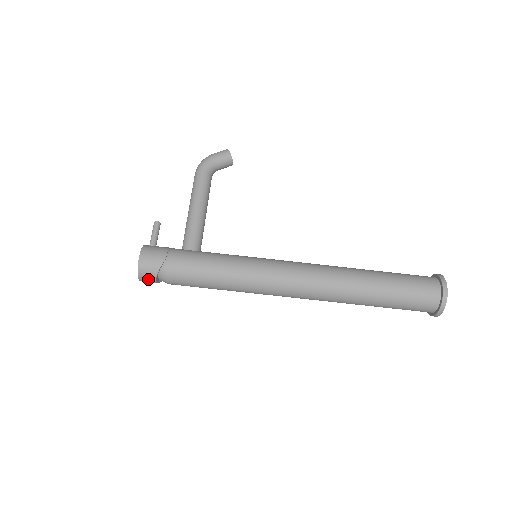
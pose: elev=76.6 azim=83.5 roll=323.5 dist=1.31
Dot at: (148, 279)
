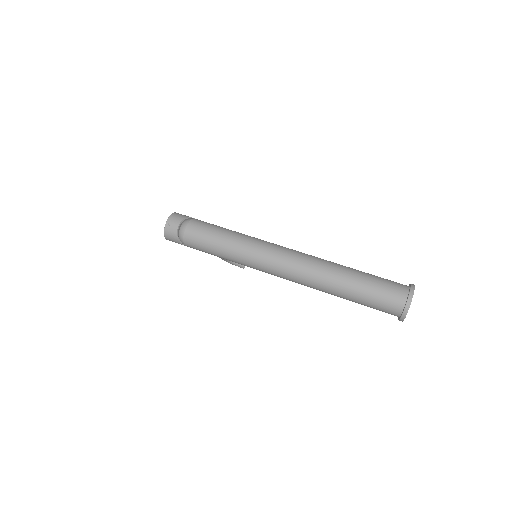
Dot at: (174, 222)
